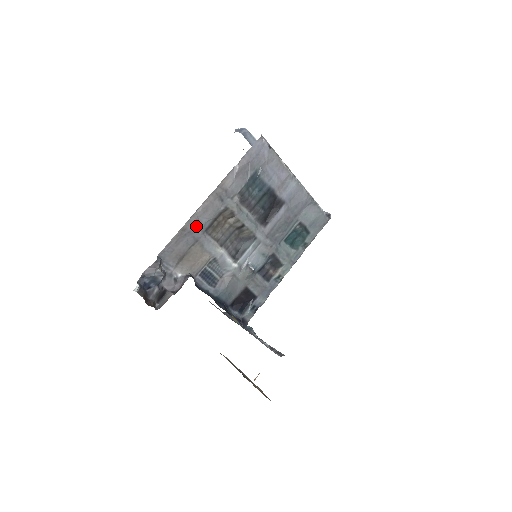
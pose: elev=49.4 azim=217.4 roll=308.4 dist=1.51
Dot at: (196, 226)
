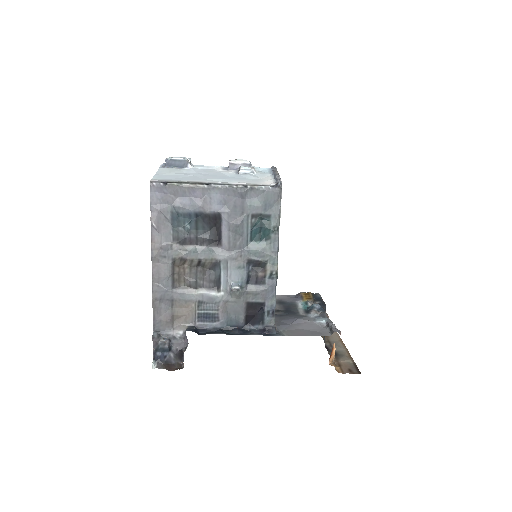
Dot at: (162, 291)
